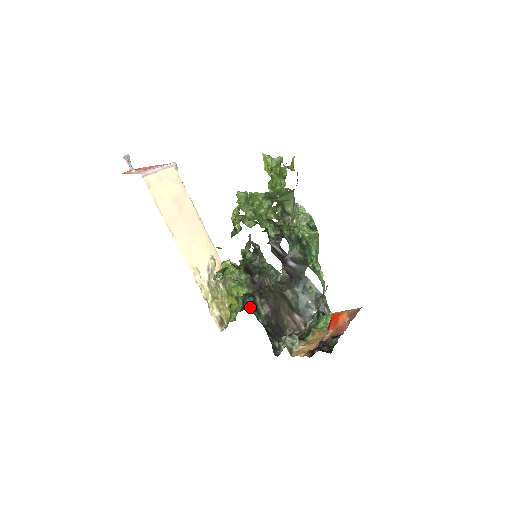
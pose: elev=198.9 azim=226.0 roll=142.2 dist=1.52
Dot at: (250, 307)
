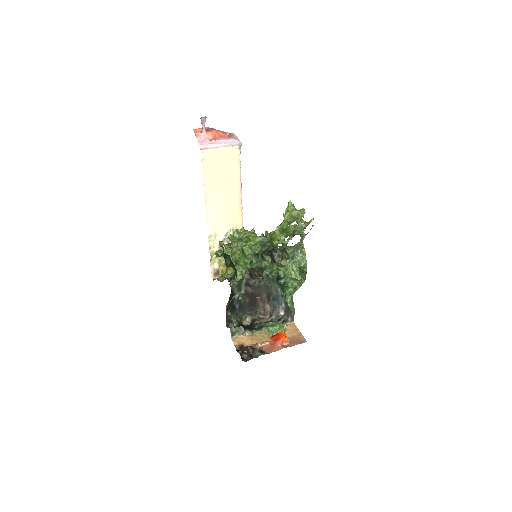
Dot at: (235, 283)
